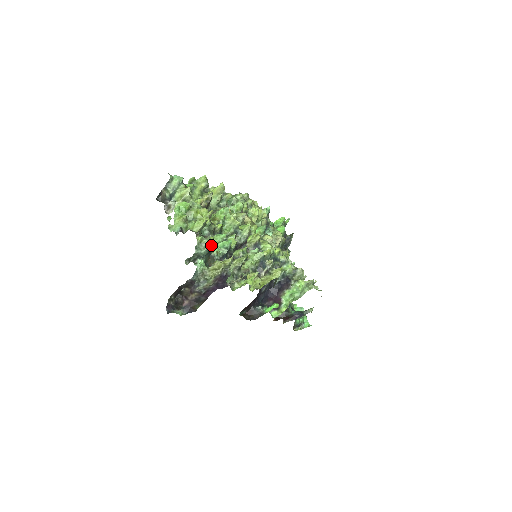
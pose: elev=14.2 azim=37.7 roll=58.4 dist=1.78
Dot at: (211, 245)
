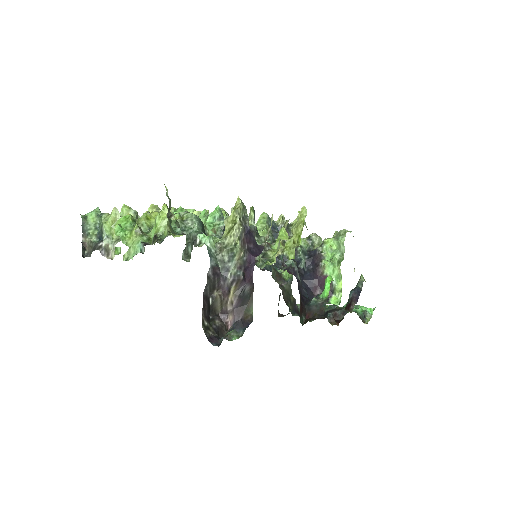
Dot at: (198, 218)
